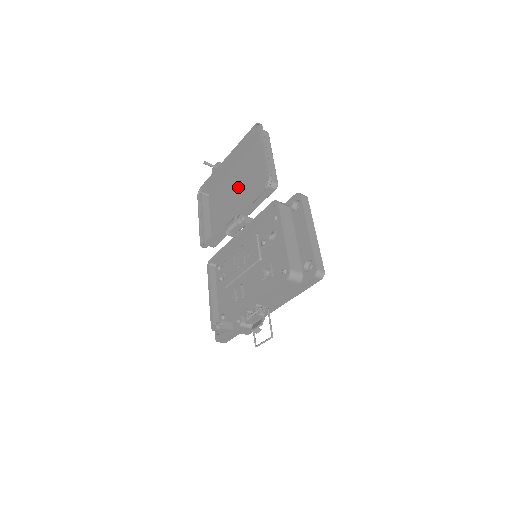
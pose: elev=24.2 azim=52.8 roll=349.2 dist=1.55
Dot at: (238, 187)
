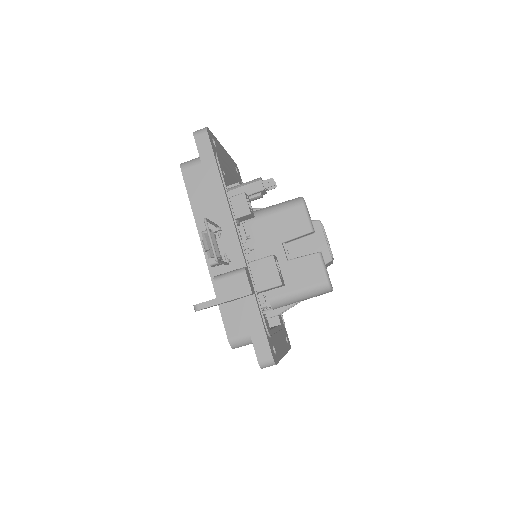
Dot at: occluded
